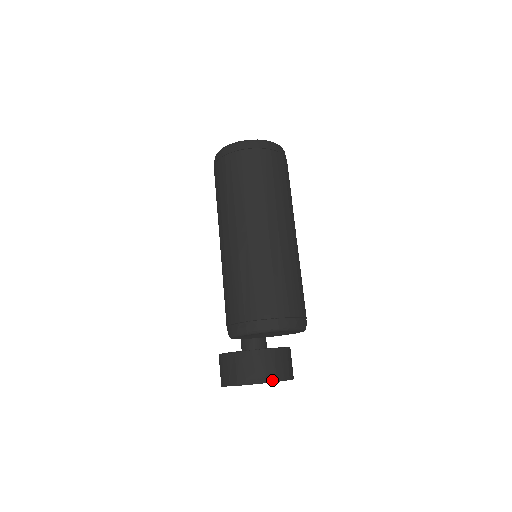
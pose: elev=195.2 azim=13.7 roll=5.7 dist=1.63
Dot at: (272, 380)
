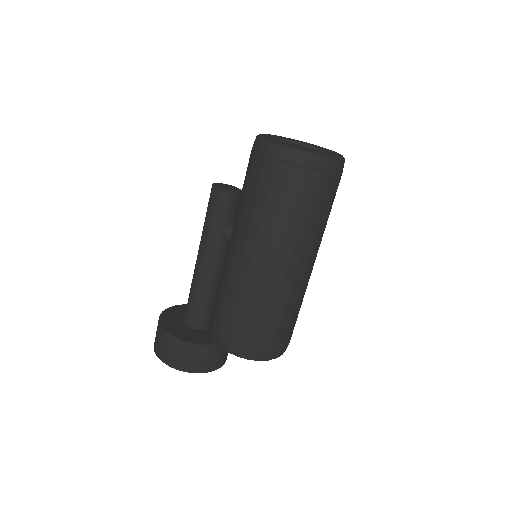
Dot at: (224, 363)
